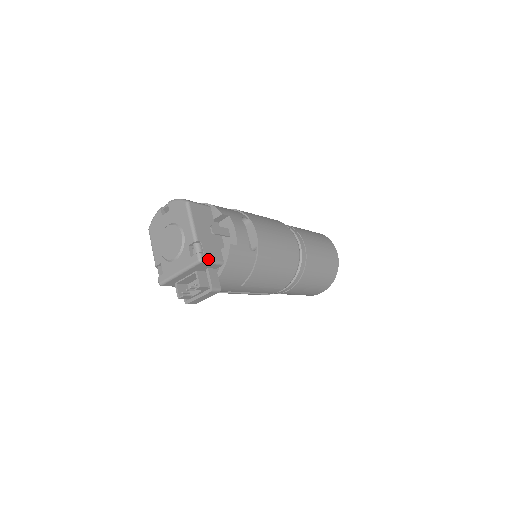
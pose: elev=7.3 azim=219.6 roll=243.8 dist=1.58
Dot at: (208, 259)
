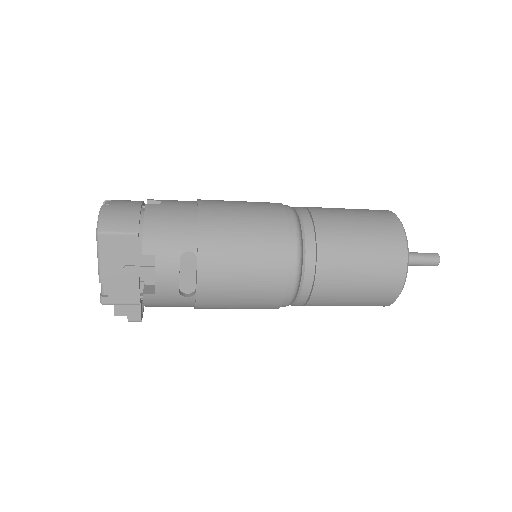
Dot at: (113, 303)
